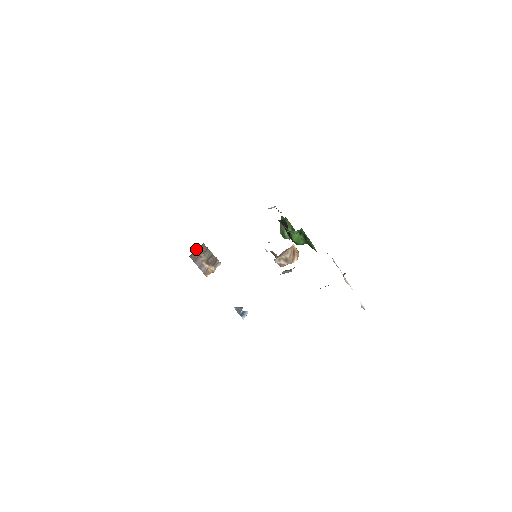
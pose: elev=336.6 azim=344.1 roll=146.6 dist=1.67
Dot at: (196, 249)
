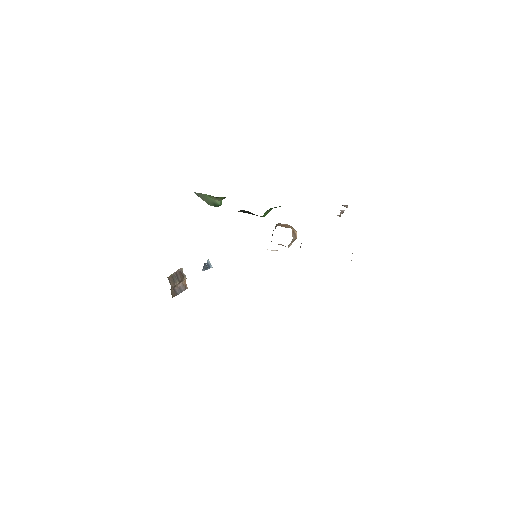
Dot at: (170, 289)
